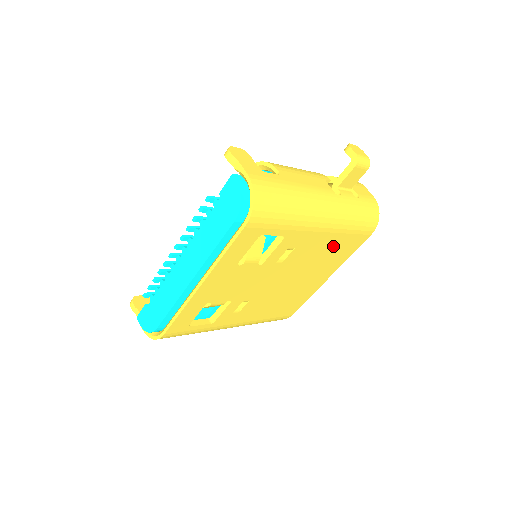
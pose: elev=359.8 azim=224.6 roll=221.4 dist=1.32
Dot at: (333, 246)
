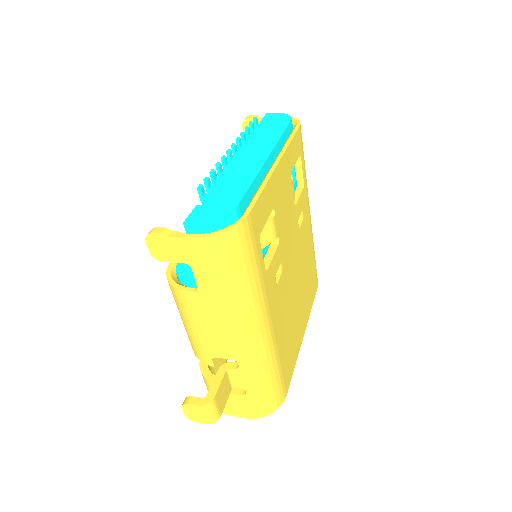
Dot at: (310, 264)
